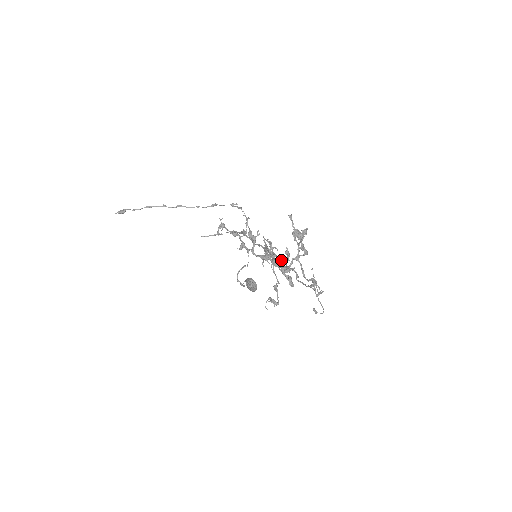
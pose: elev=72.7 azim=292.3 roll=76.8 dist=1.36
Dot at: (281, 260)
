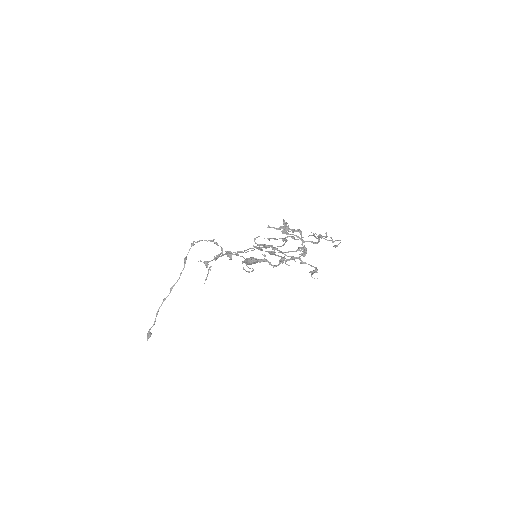
Dot at: (269, 239)
